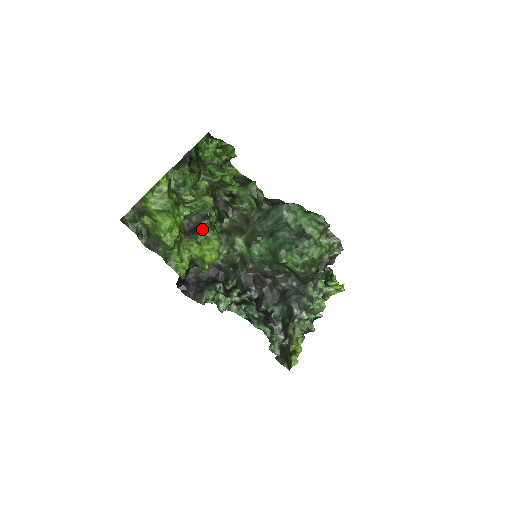
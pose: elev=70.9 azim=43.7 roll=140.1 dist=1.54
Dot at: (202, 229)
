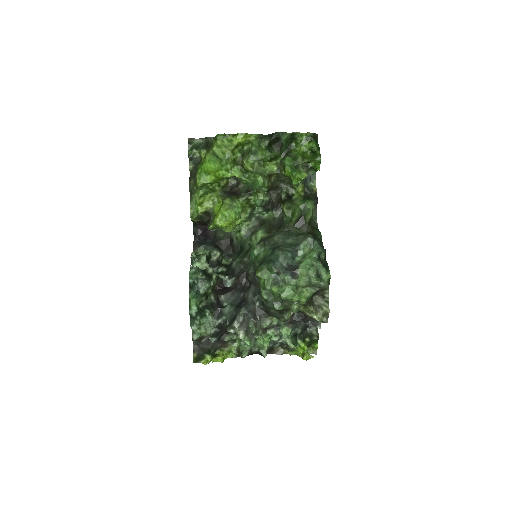
Dot at: (236, 197)
